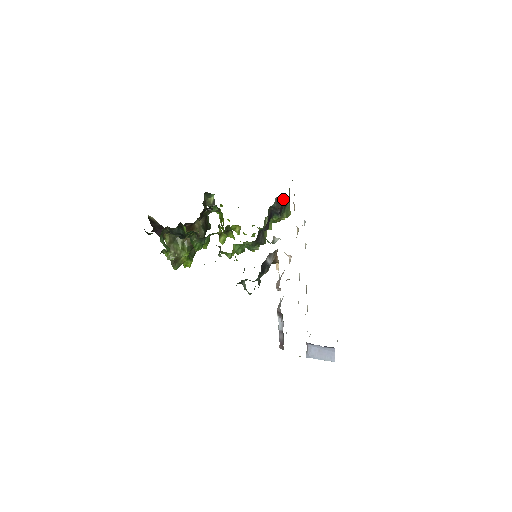
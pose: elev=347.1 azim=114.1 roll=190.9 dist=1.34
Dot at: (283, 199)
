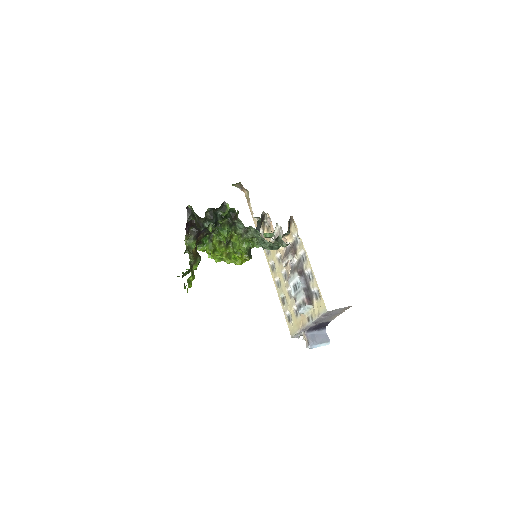
Dot at: (263, 217)
